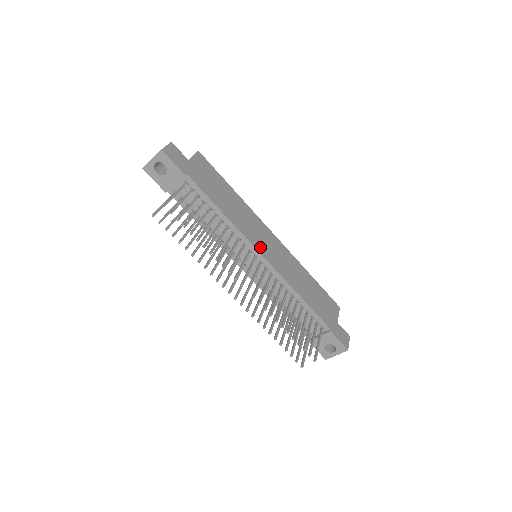
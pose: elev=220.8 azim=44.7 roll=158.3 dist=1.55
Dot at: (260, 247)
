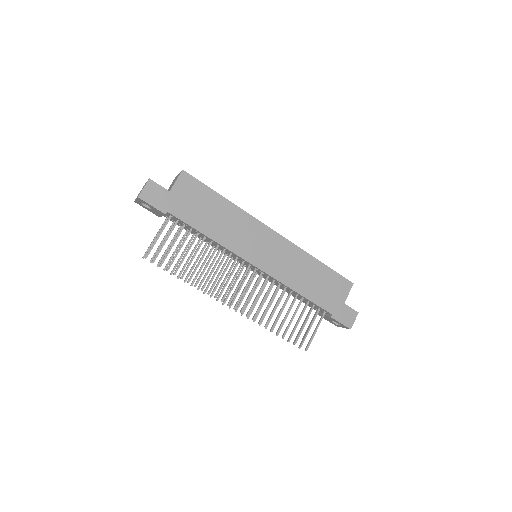
Dot at: (253, 257)
